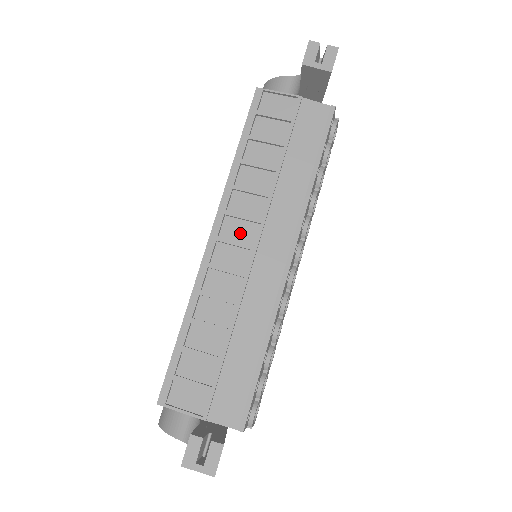
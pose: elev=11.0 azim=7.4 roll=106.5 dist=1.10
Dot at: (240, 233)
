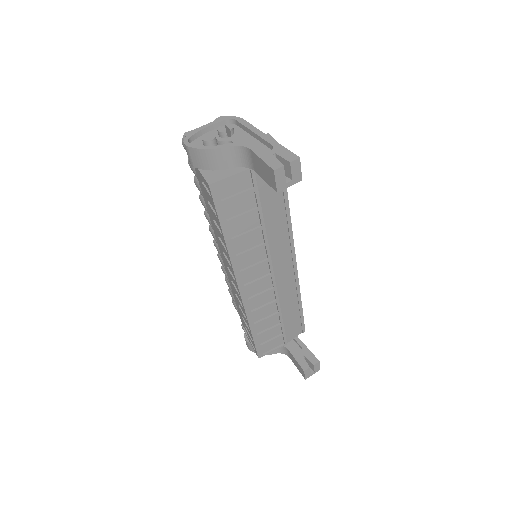
Dot at: (257, 273)
